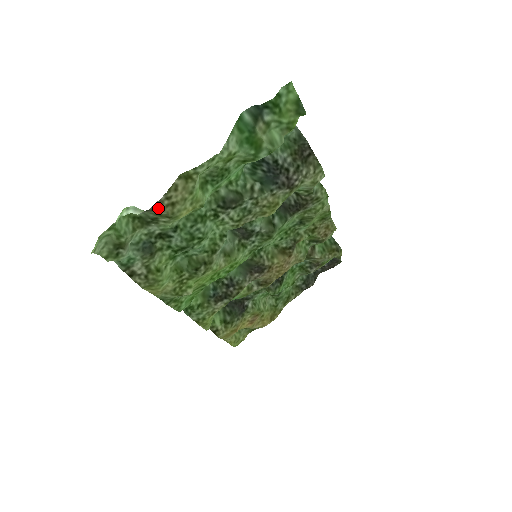
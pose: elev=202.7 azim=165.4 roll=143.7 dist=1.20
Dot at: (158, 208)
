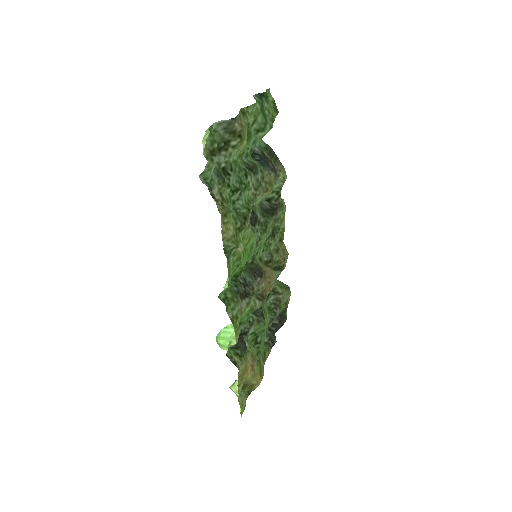
Dot at: (237, 122)
